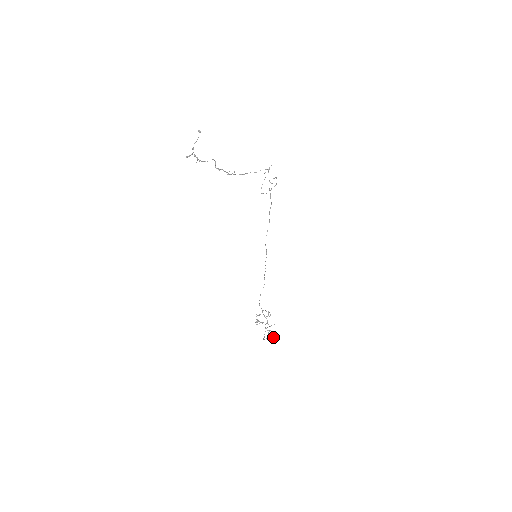
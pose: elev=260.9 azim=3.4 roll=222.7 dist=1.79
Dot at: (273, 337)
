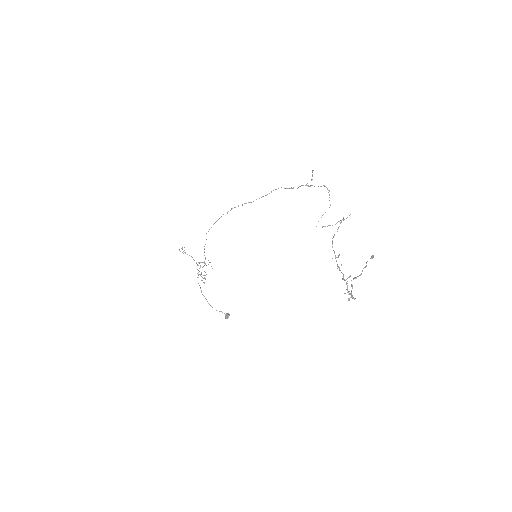
Dot at: occluded
